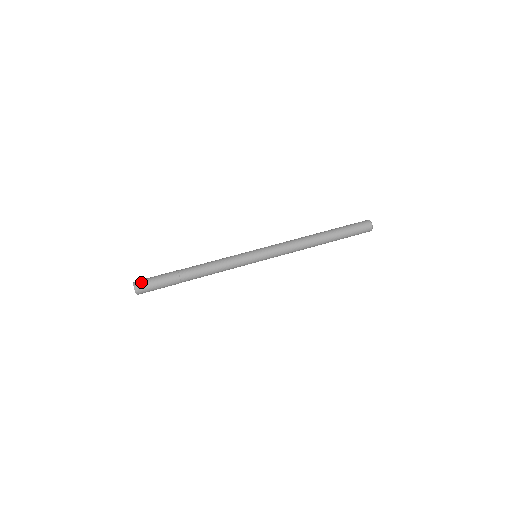
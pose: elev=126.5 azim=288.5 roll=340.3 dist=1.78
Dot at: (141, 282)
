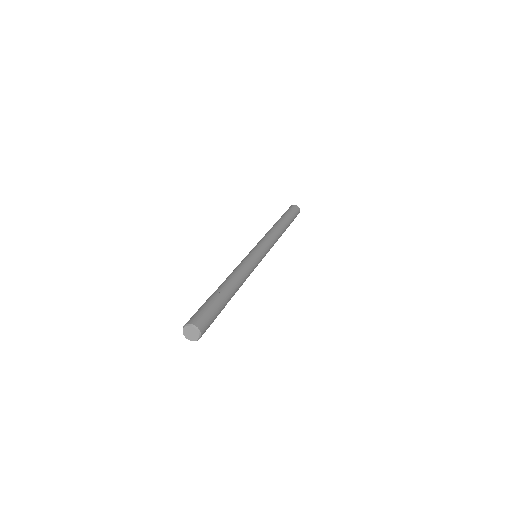
Dot at: (201, 321)
